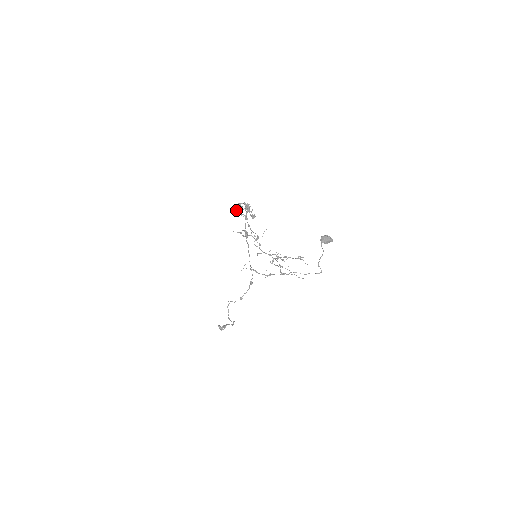
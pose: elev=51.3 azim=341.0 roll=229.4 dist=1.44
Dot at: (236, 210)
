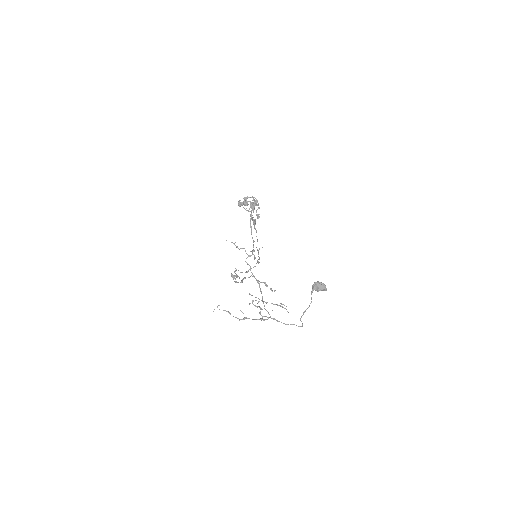
Dot at: (240, 205)
